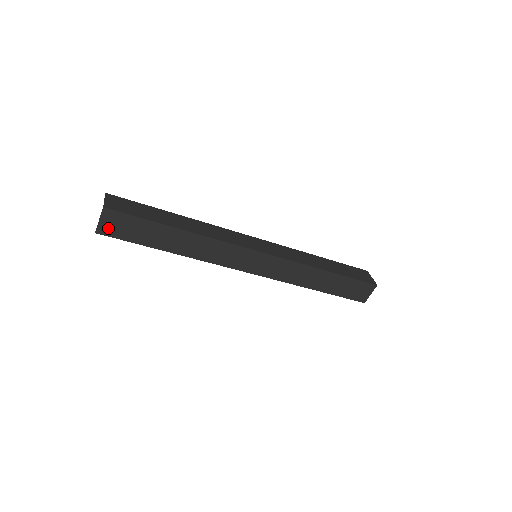
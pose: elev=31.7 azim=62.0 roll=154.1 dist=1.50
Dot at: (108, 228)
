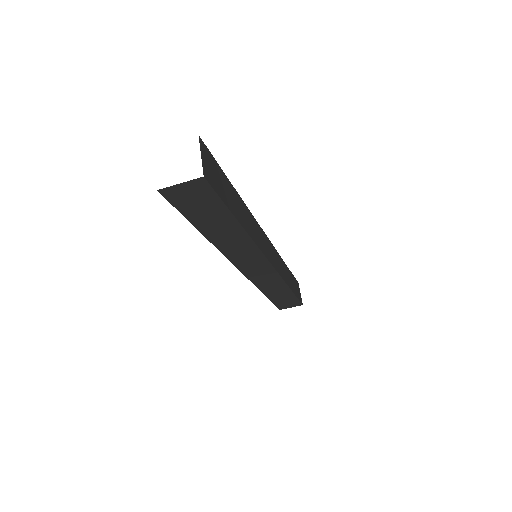
Dot at: (178, 193)
